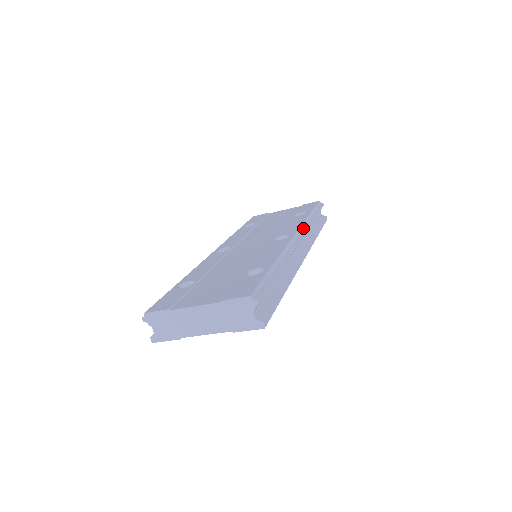
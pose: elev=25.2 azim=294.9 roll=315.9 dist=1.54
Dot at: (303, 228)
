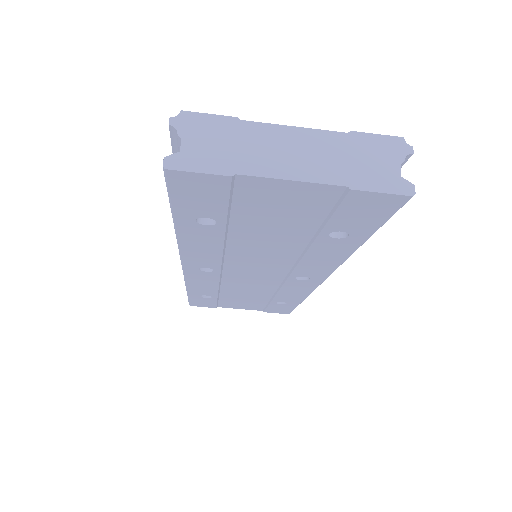
Dot at: occluded
